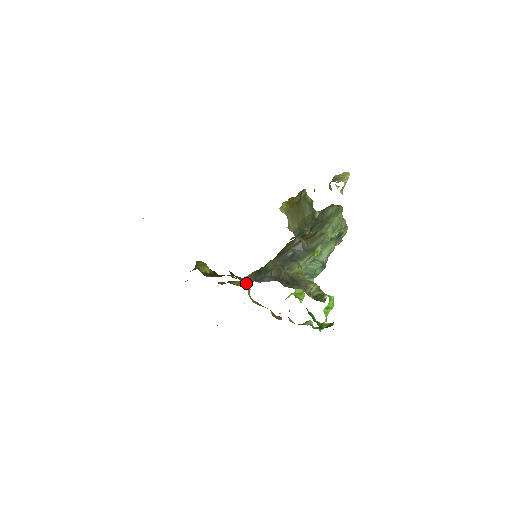
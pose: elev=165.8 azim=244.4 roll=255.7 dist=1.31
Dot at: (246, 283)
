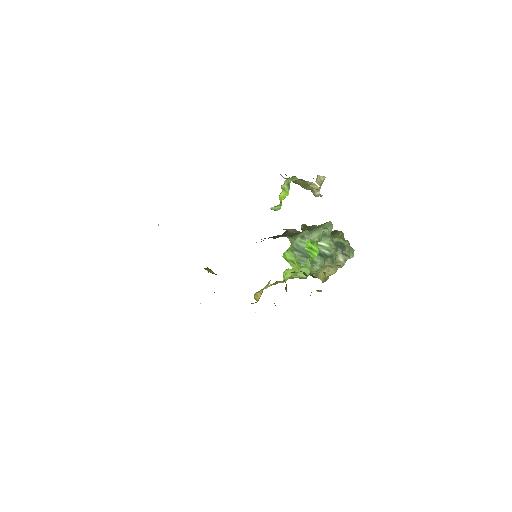
Dot at: occluded
